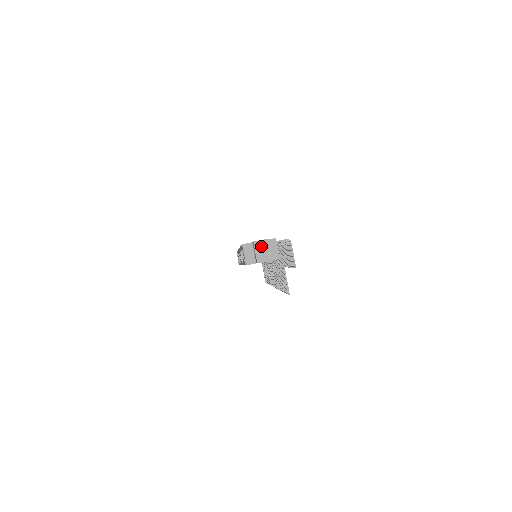
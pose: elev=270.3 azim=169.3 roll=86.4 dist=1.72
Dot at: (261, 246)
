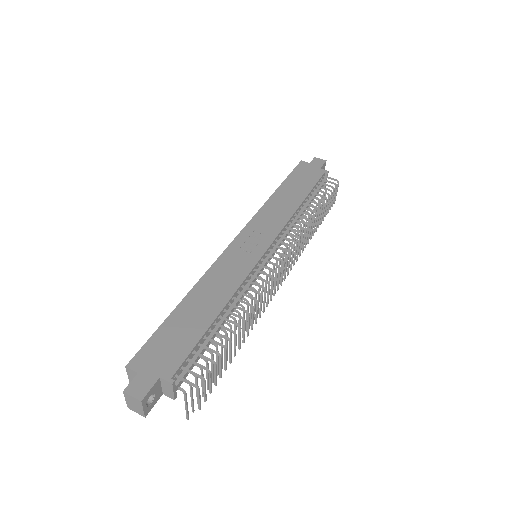
Dot at: (132, 400)
